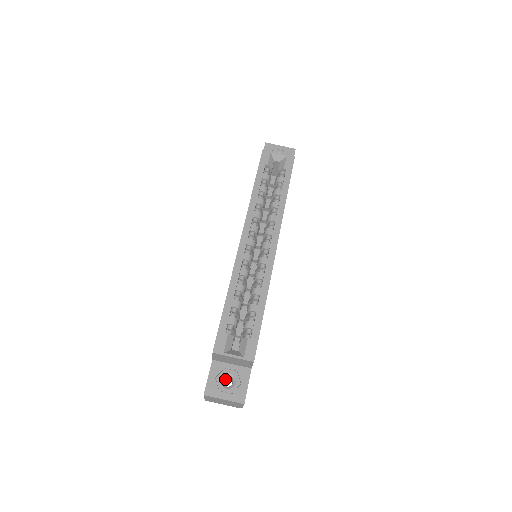
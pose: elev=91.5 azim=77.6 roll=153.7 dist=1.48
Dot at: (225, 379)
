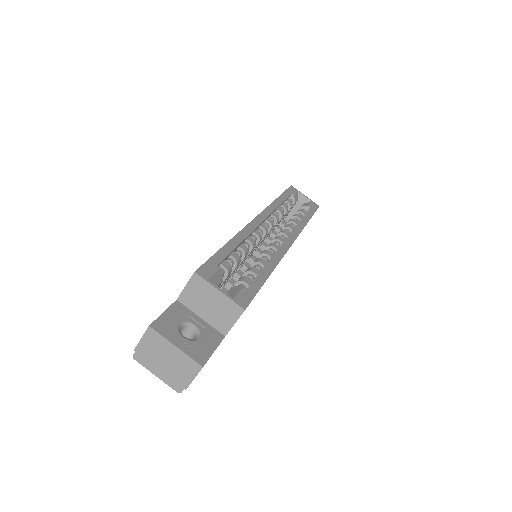
Dot at: occluded
